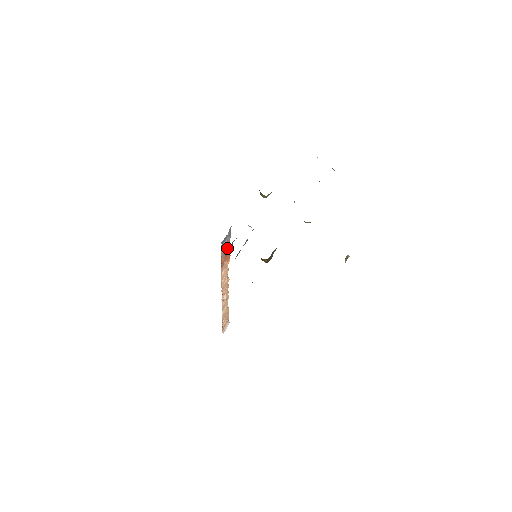
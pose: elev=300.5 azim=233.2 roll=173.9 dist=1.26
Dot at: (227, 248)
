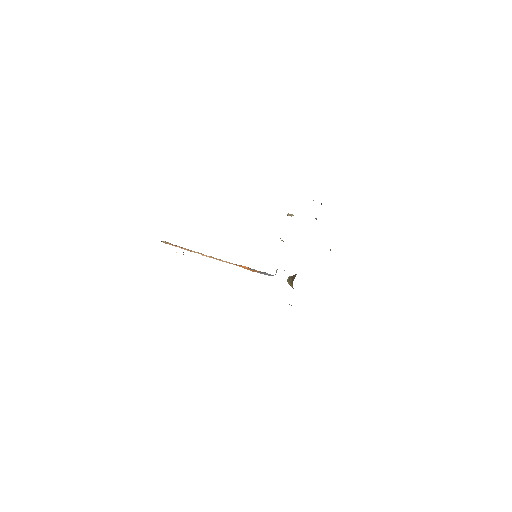
Dot at: occluded
